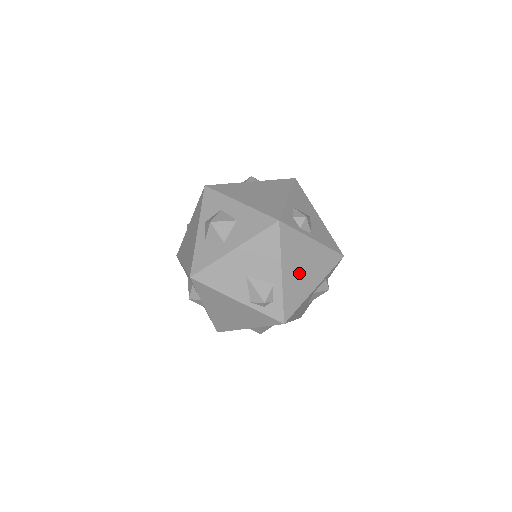
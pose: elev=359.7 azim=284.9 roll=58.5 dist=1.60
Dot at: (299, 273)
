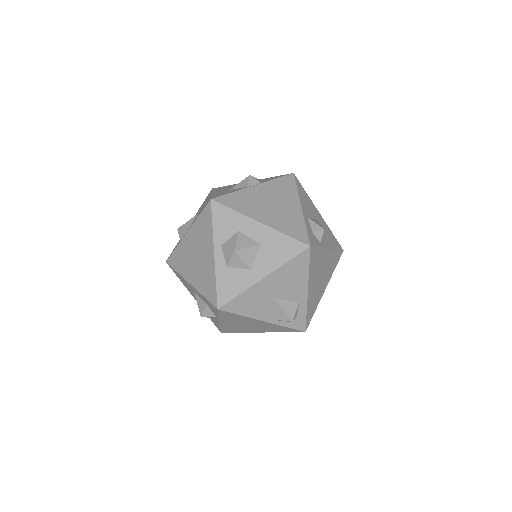
Dot at: (317, 284)
